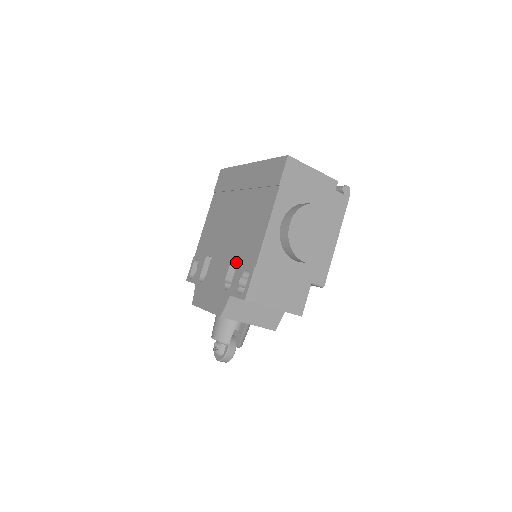
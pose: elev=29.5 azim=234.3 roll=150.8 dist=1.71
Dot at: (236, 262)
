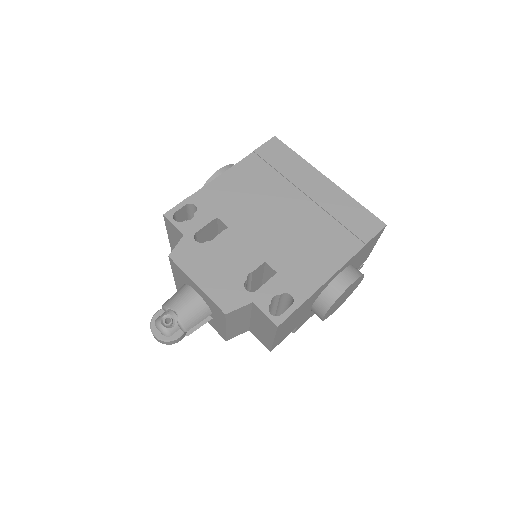
Dot at: (264, 265)
